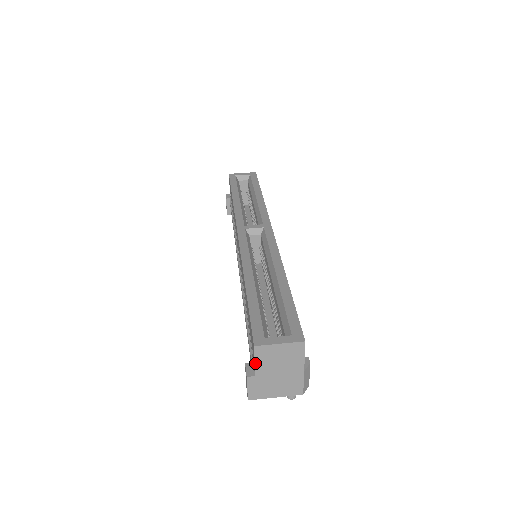
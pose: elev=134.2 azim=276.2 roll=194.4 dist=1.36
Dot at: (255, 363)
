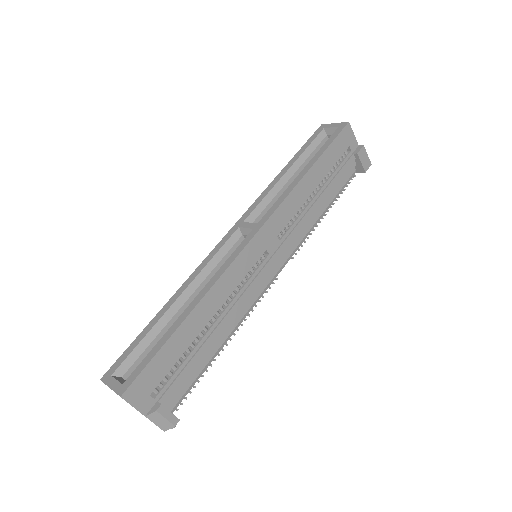
Dot at: occluded
